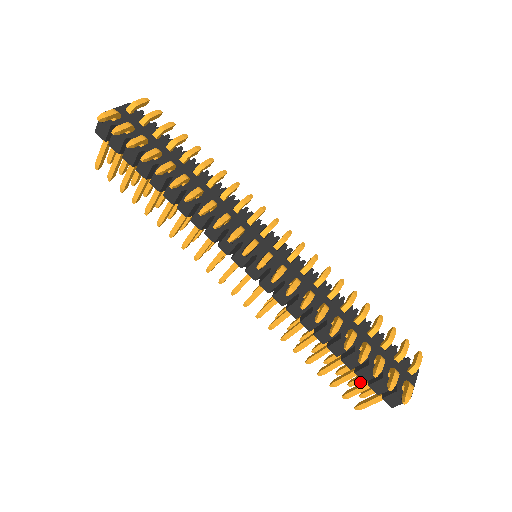
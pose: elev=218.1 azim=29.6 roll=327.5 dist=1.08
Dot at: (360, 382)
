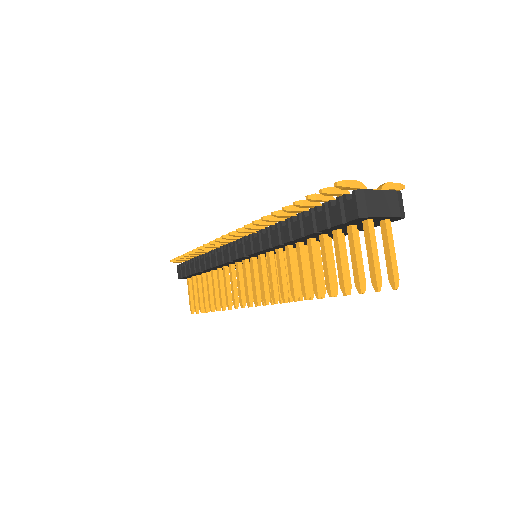
Dot at: occluded
